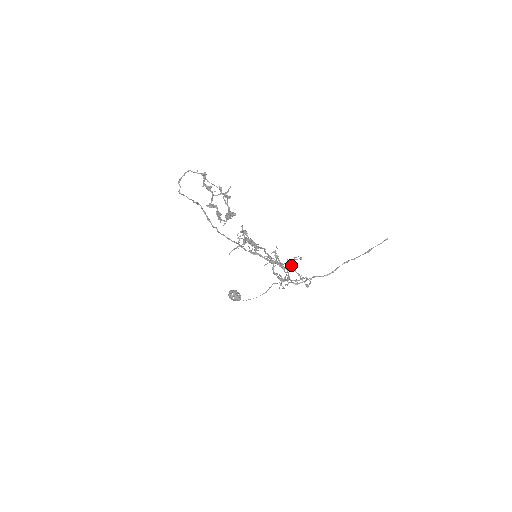
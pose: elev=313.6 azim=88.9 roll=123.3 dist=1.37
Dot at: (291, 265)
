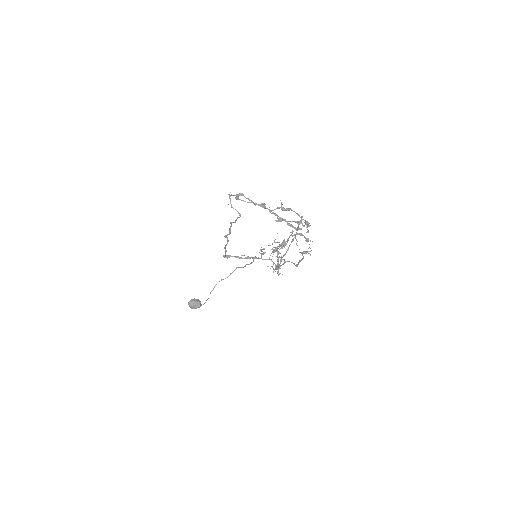
Dot at: occluded
